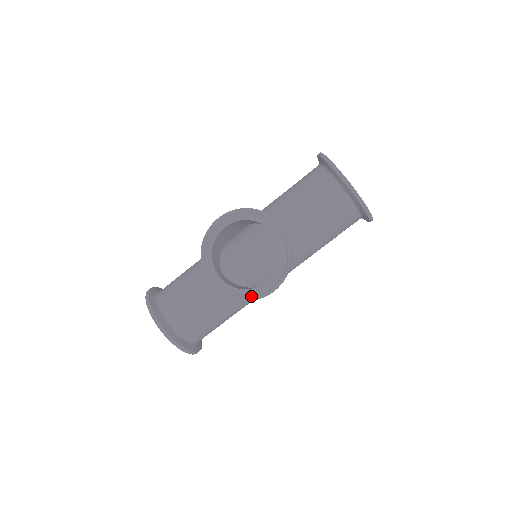
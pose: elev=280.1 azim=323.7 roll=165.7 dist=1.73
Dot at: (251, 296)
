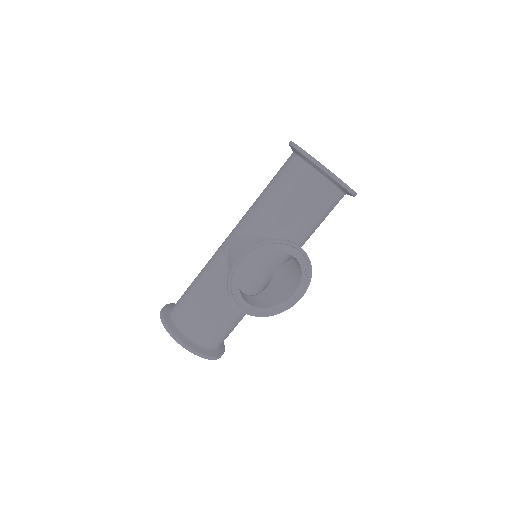
Dot at: (283, 307)
